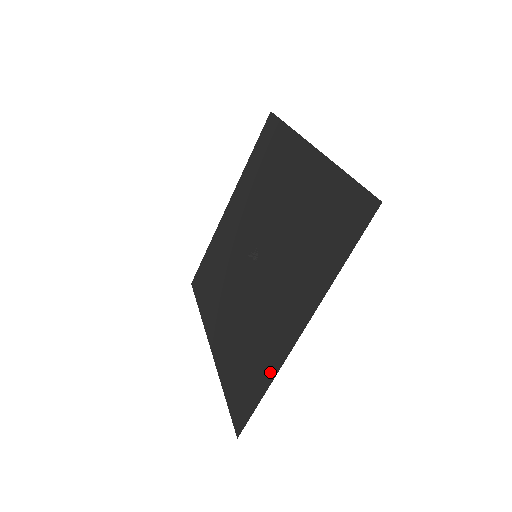
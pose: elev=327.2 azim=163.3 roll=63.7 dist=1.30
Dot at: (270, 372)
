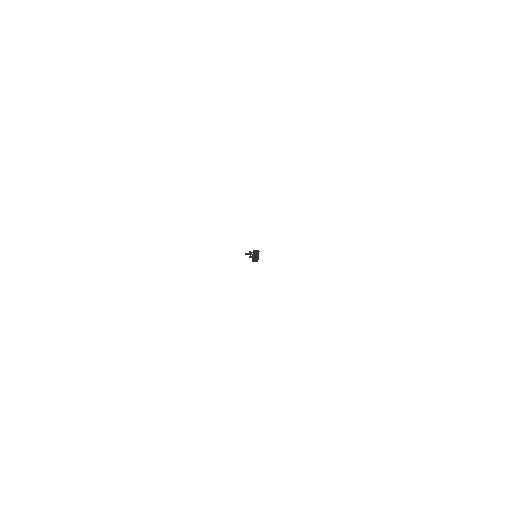
Dot at: occluded
